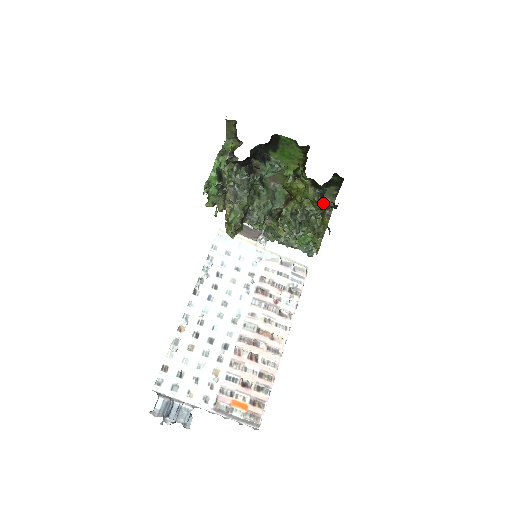
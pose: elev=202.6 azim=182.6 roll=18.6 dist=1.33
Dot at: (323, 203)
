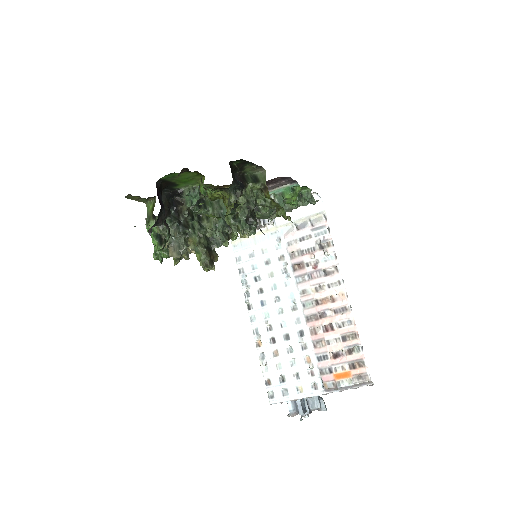
Dot at: (252, 185)
